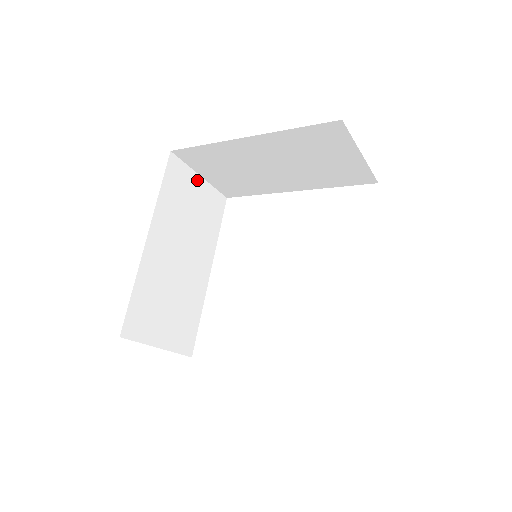
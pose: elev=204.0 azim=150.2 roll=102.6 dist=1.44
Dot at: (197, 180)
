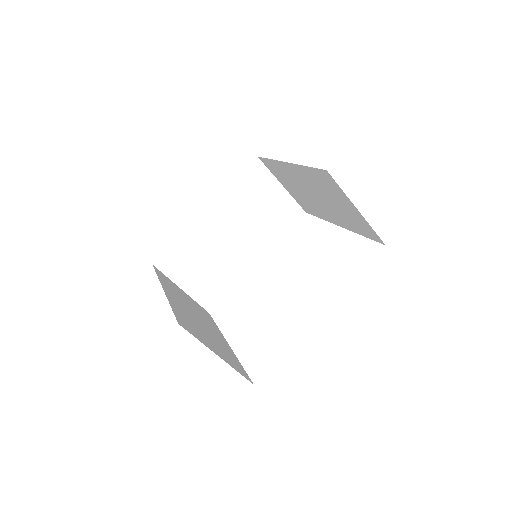
Dot at: (277, 187)
